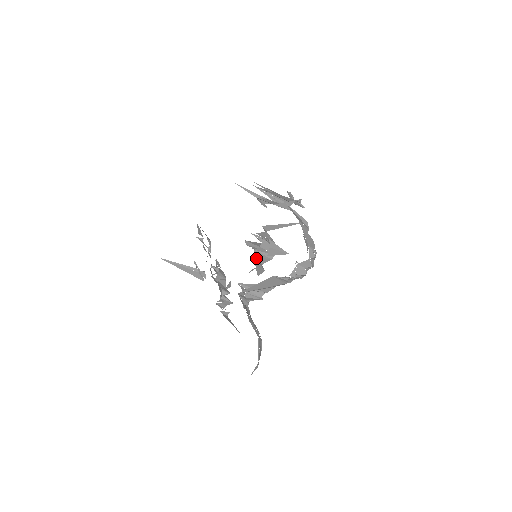
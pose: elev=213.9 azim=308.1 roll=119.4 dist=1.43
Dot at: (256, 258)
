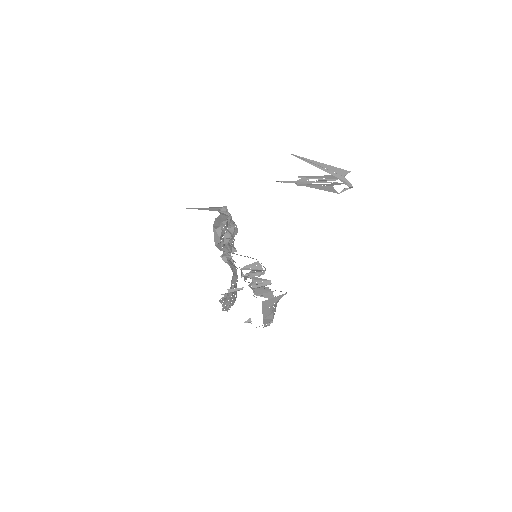
Dot at: occluded
